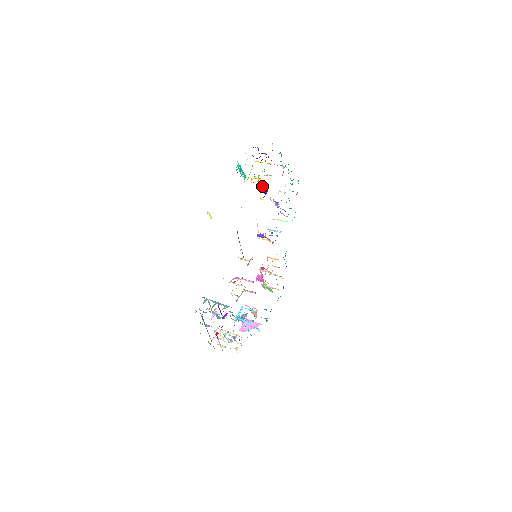
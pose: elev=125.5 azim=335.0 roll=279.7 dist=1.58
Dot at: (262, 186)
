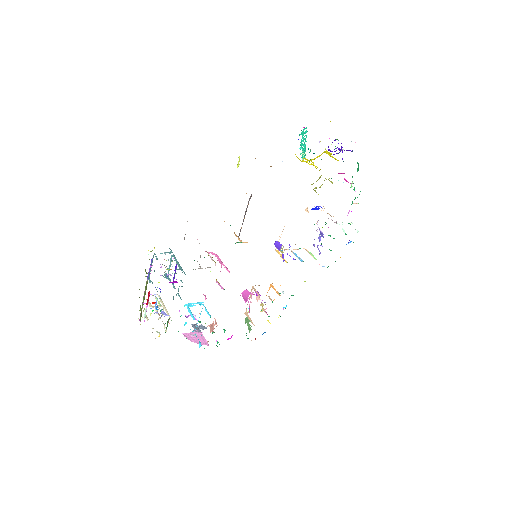
Dot at: (316, 187)
